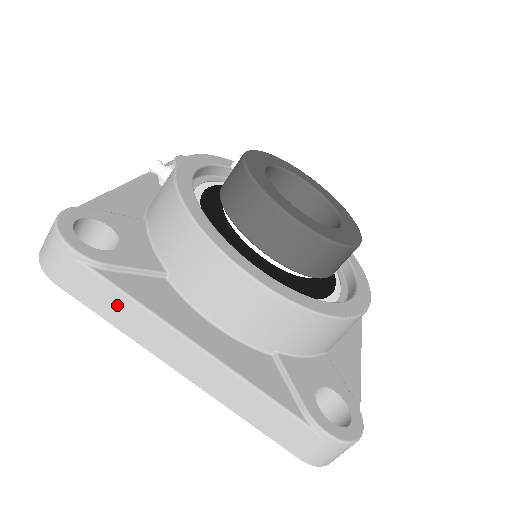
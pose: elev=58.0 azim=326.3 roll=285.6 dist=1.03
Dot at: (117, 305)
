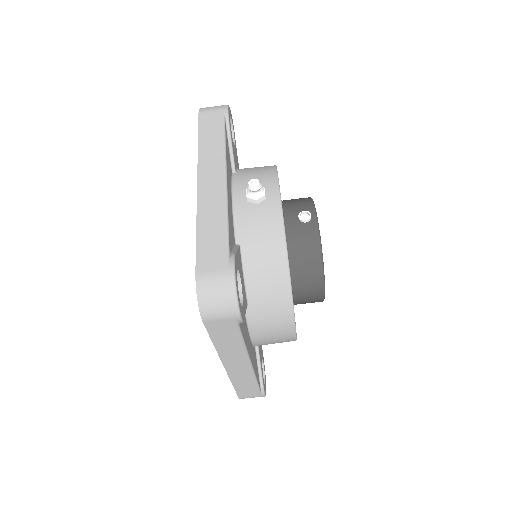
Dot at: (231, 341)
